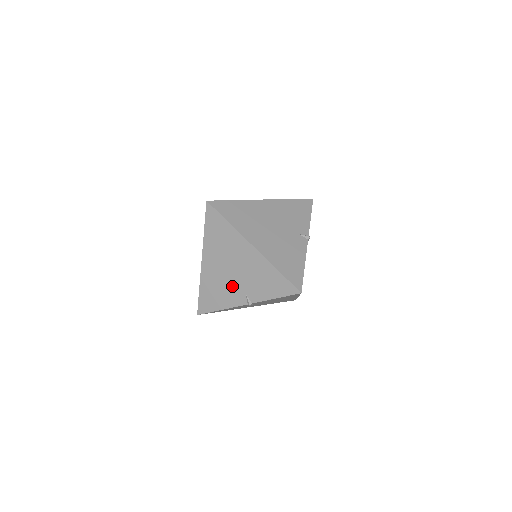
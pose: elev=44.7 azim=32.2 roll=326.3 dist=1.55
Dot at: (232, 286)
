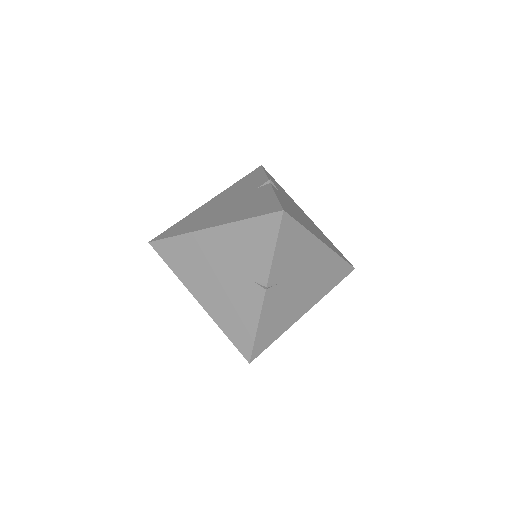
Dot at: occluded
